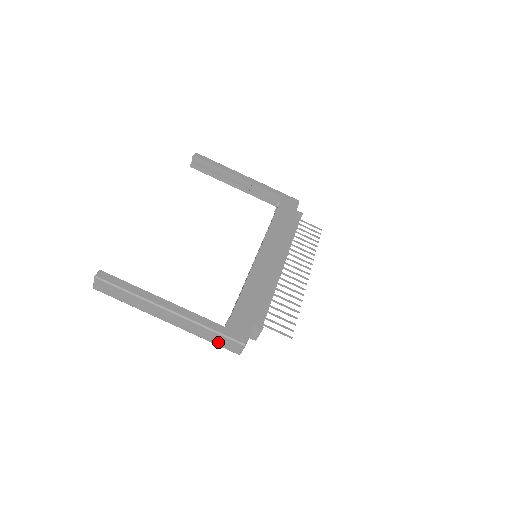
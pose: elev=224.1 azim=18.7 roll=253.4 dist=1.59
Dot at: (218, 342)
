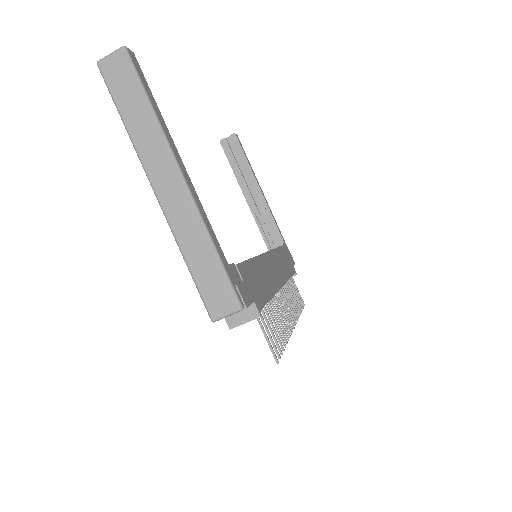
Dot at: (203, 277)
